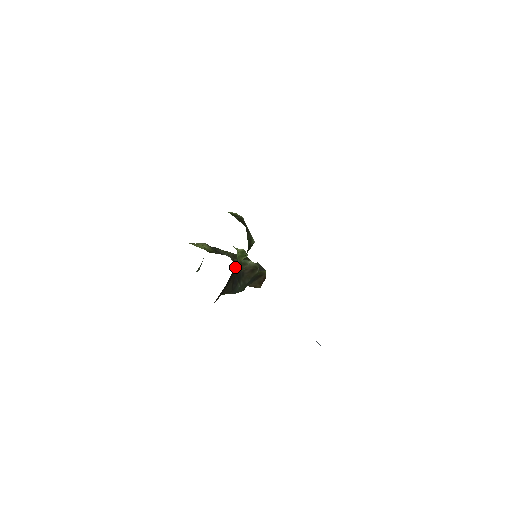
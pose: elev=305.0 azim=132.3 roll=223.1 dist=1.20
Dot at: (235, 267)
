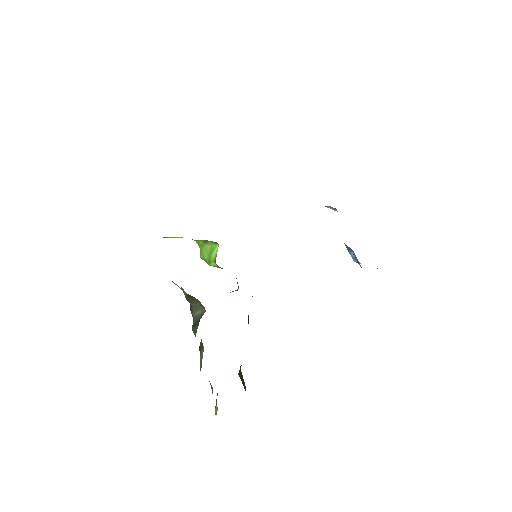
Dot at: occluded
